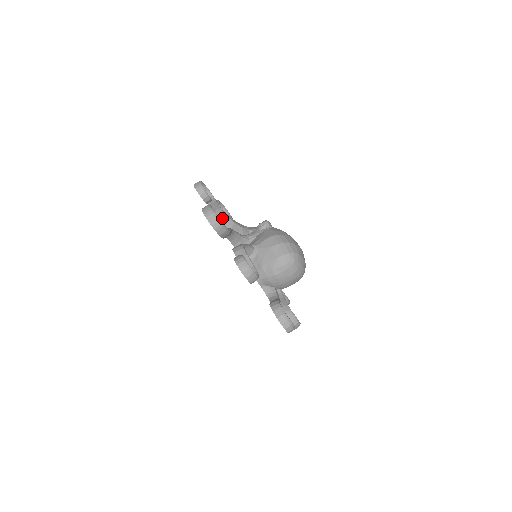
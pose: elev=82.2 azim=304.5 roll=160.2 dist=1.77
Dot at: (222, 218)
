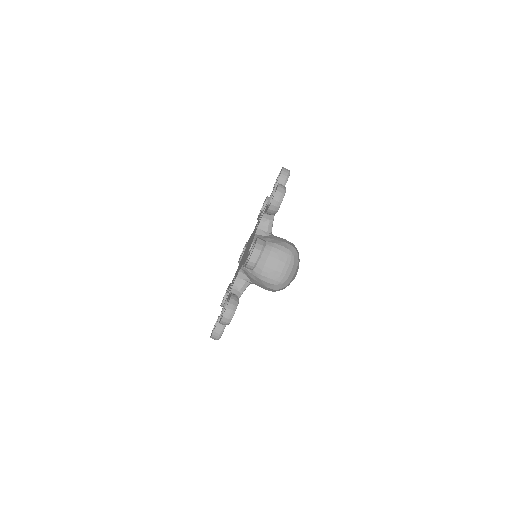
Dot at: occluded
